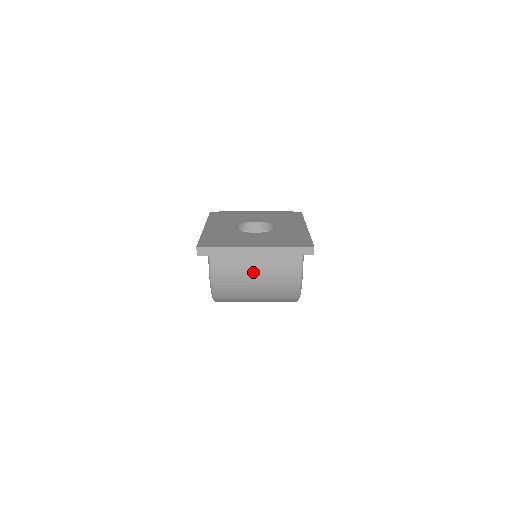
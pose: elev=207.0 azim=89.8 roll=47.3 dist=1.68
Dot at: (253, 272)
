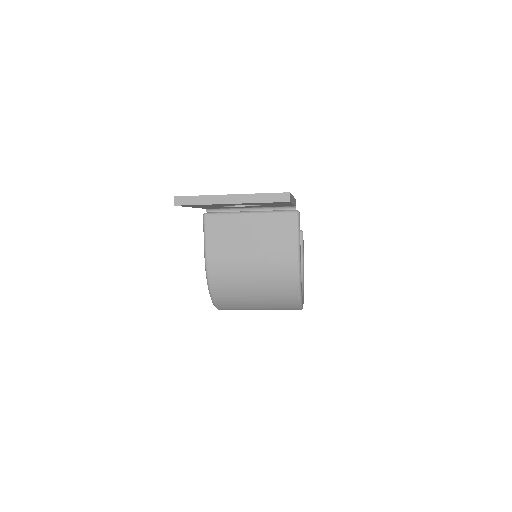
Dot at: (249, 264)
